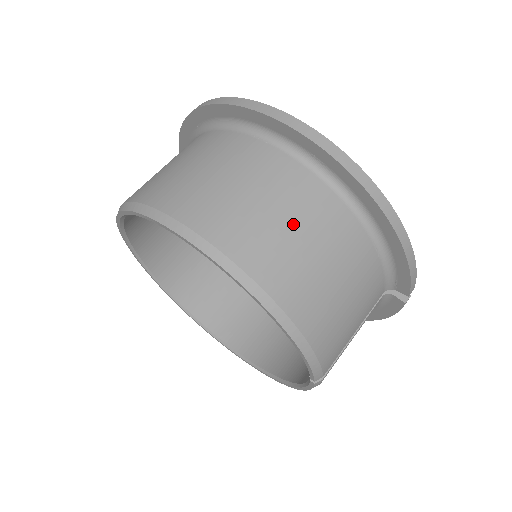
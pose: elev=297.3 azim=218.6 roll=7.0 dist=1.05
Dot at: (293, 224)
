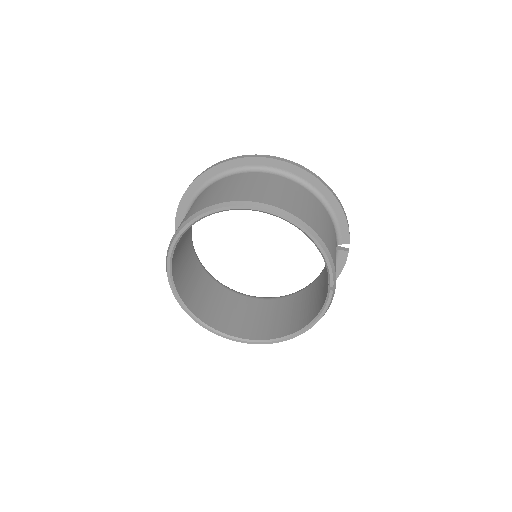
Dot at: (294, 196)
